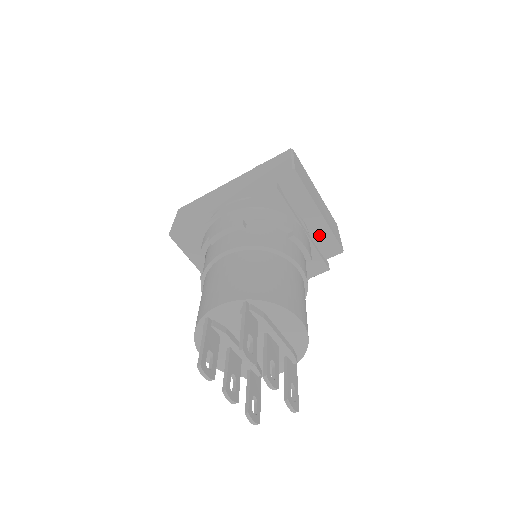
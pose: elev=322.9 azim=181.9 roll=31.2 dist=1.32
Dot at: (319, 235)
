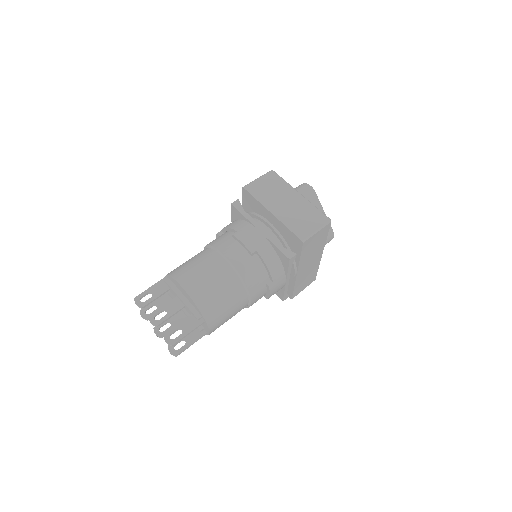
Dot at: (284, 232)
